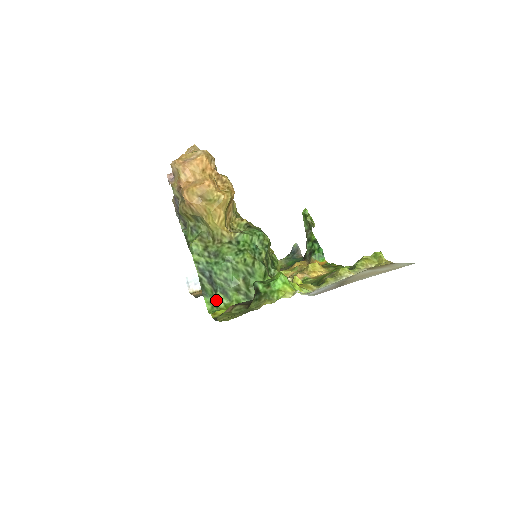
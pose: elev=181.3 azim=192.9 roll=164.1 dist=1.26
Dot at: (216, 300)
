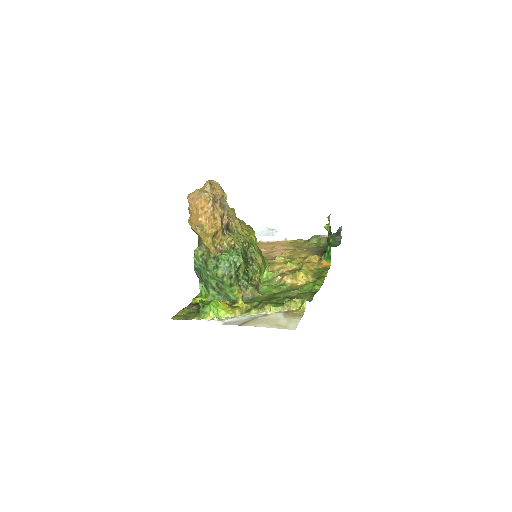
Dot at: (202, 289)
